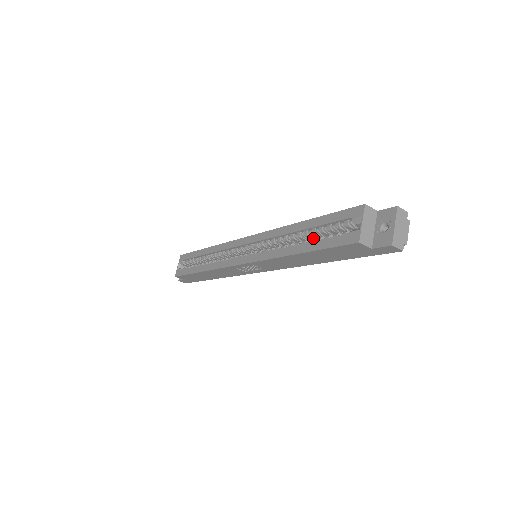
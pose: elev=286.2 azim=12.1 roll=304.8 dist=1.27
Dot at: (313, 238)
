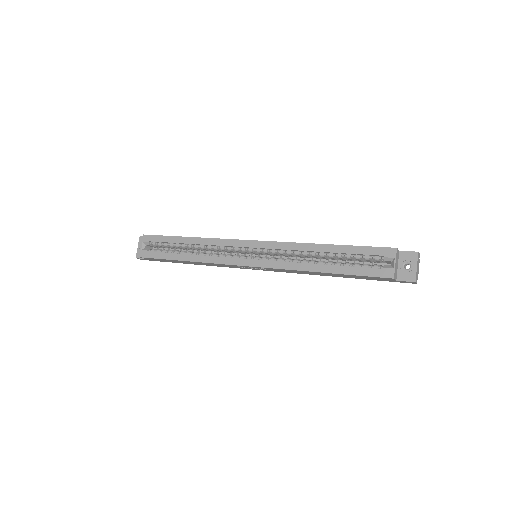
Dot at: (334, 258)
